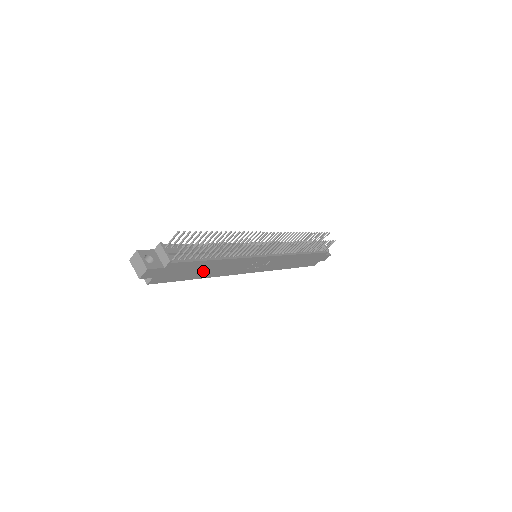
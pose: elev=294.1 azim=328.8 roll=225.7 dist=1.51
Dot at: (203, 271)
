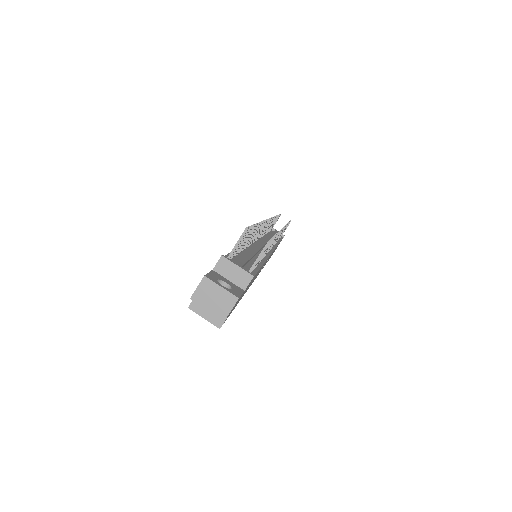
Dot at: occluded
